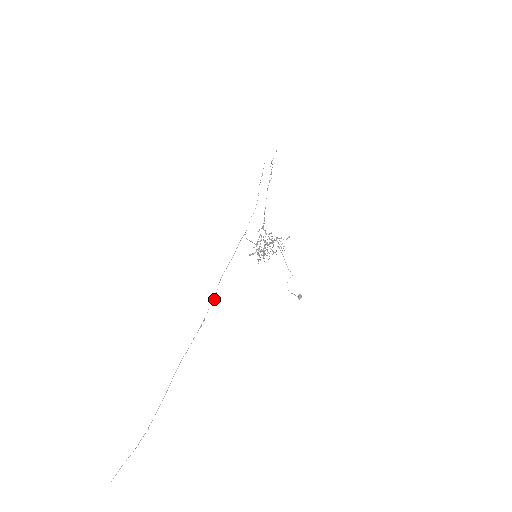
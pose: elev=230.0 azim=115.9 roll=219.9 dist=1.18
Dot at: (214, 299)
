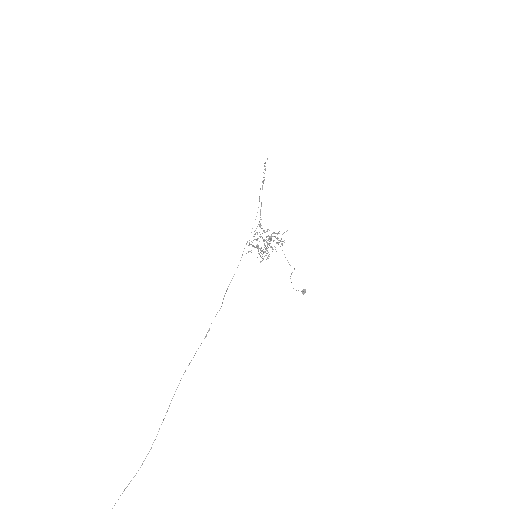
Dot at: (220, 308)
